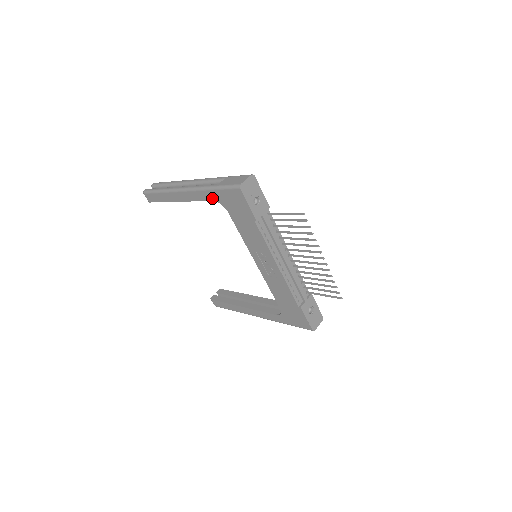
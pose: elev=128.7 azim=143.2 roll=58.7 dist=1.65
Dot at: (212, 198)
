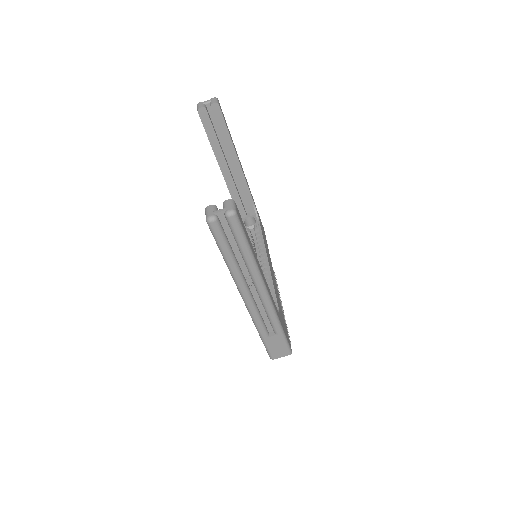
Dot at: occluded
